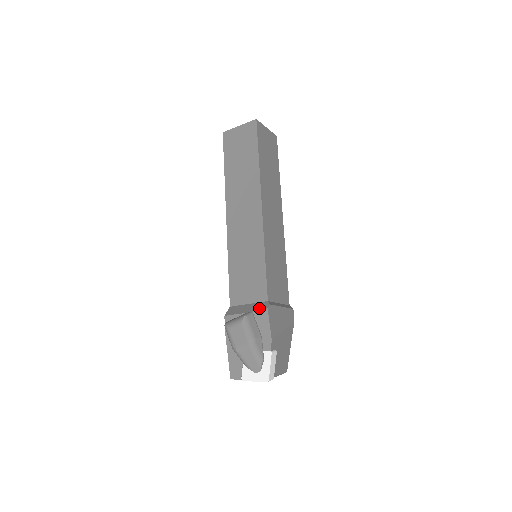
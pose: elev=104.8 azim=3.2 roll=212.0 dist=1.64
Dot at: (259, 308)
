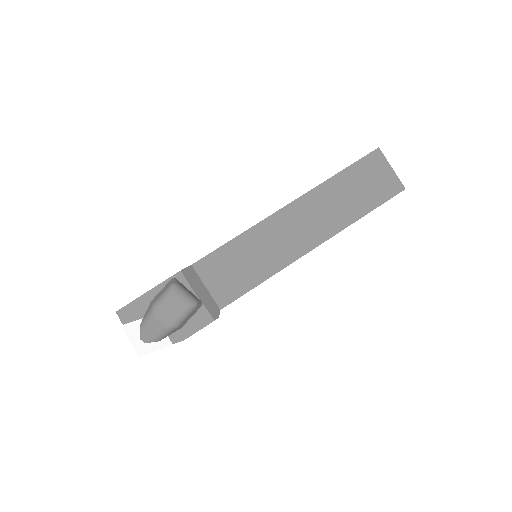
Dot at: (210, 309)
